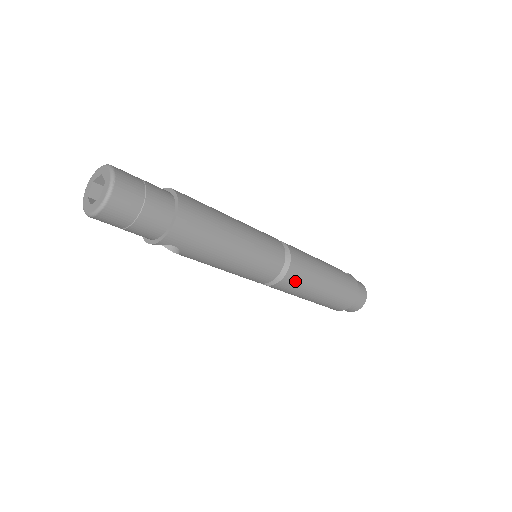
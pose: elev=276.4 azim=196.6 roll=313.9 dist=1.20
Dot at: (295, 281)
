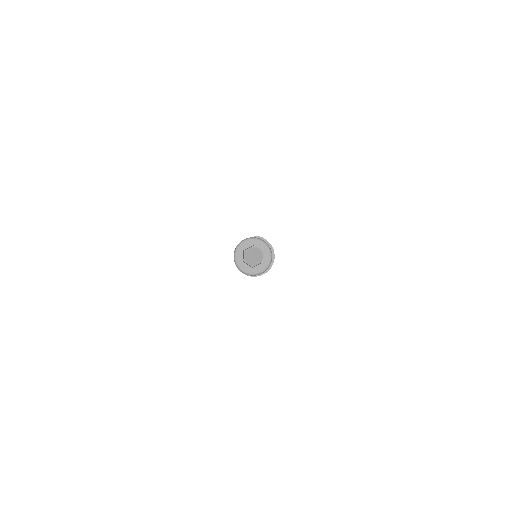
Dot at: occluded
